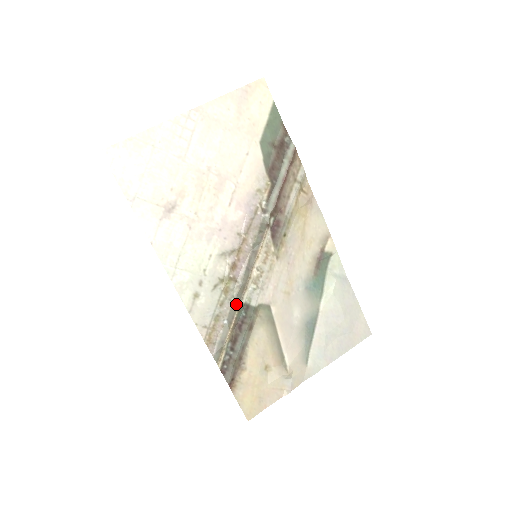
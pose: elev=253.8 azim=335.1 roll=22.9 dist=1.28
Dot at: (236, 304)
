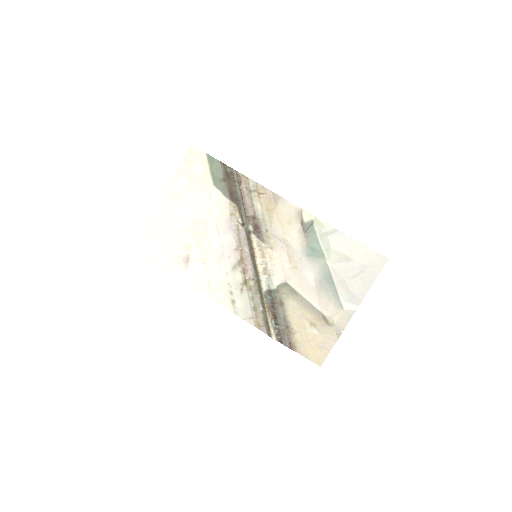
Dot at: (261, 294)
